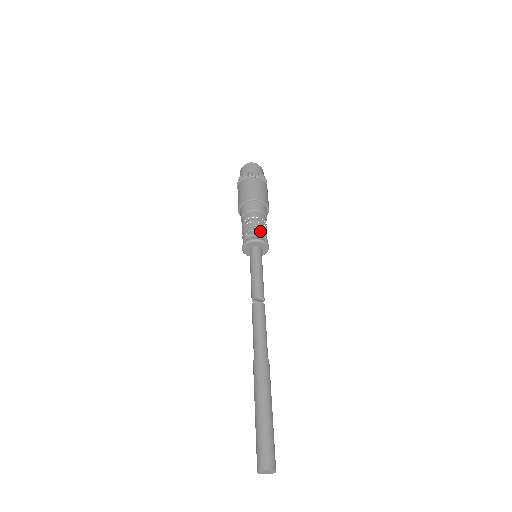
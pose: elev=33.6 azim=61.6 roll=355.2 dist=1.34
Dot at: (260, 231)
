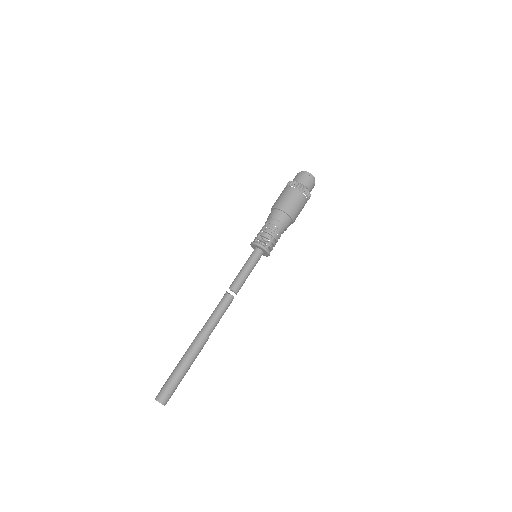
Dot at: (270, 241)
